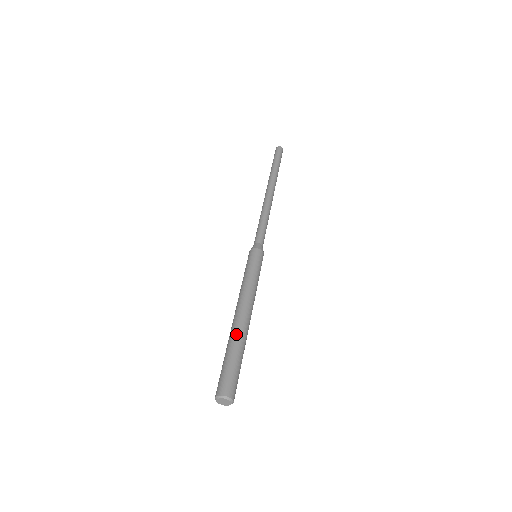
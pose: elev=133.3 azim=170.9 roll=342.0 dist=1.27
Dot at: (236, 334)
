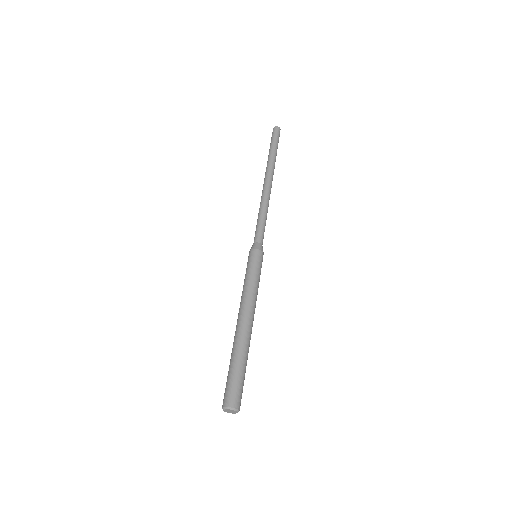
Dot at: (240, 344)
